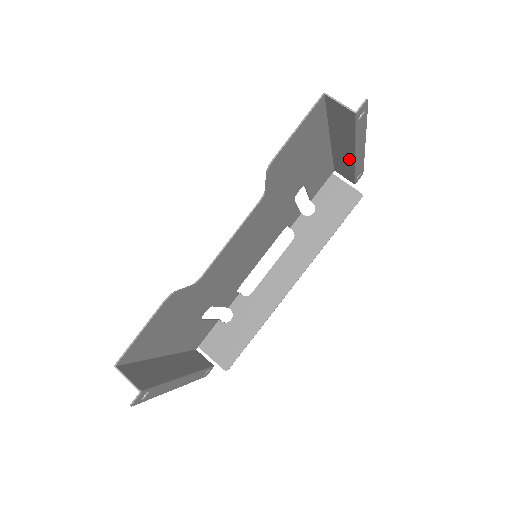
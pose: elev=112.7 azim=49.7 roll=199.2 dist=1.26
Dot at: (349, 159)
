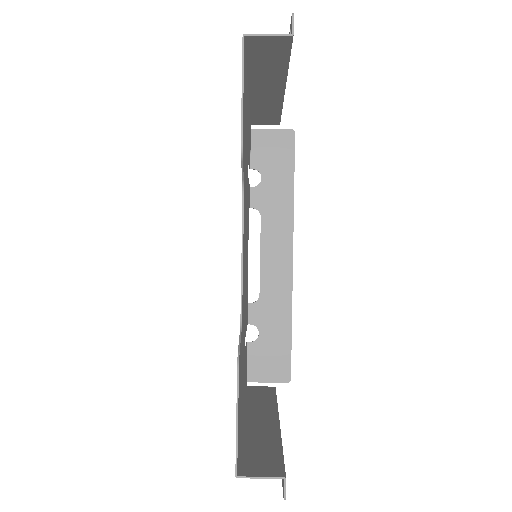
Dot at: (275, 100)
